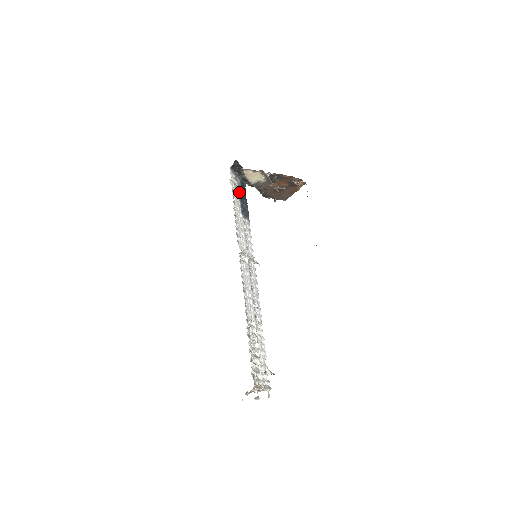
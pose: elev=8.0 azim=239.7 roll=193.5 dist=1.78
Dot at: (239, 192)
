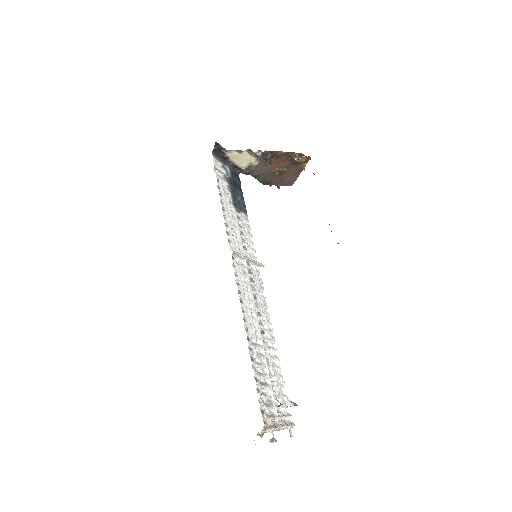
Dot at: (229, 182)
